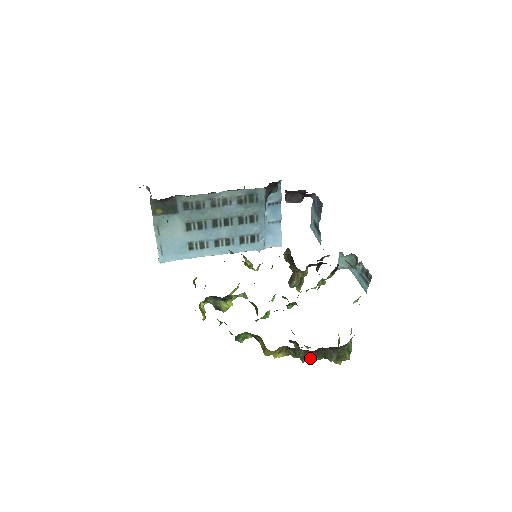
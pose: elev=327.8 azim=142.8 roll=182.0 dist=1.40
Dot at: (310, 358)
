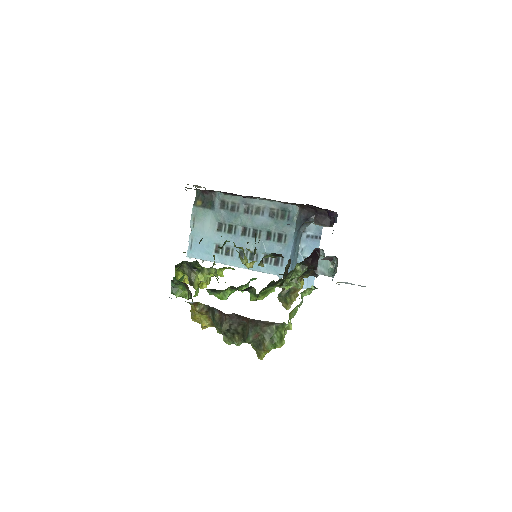
Dot at: (223, 324)
